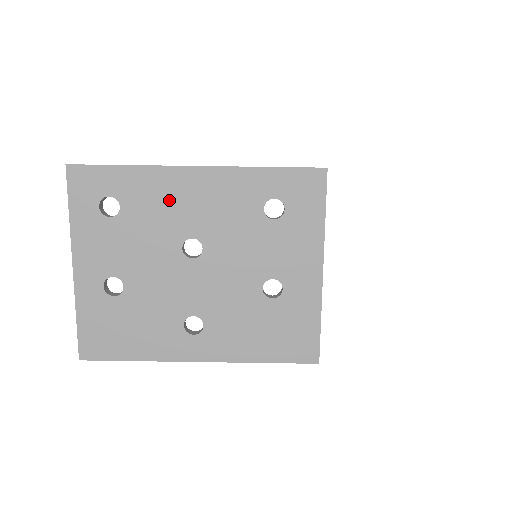
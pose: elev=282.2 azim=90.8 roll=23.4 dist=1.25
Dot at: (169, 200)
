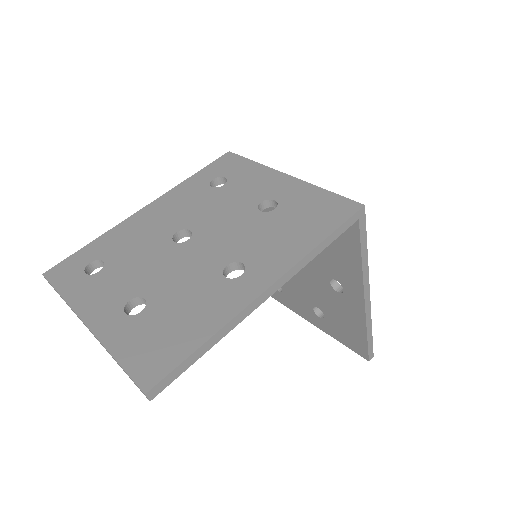
Dot at: (140, 231)
